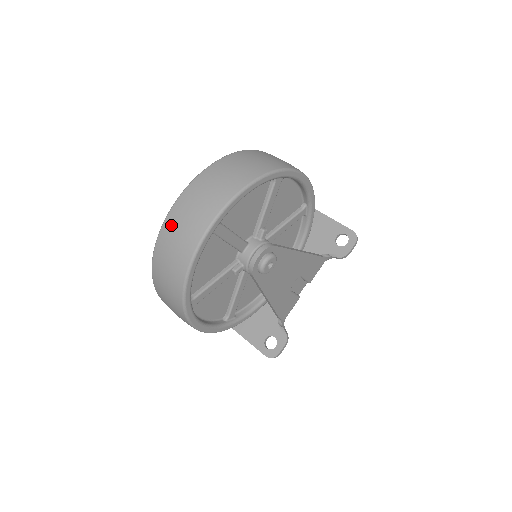
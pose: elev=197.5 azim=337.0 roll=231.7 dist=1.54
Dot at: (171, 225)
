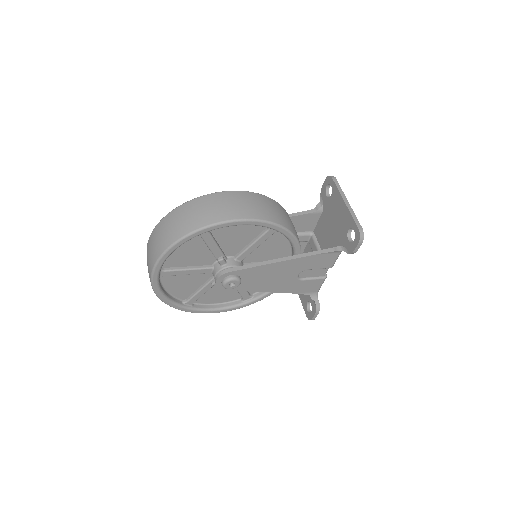
Dot at: occluded
